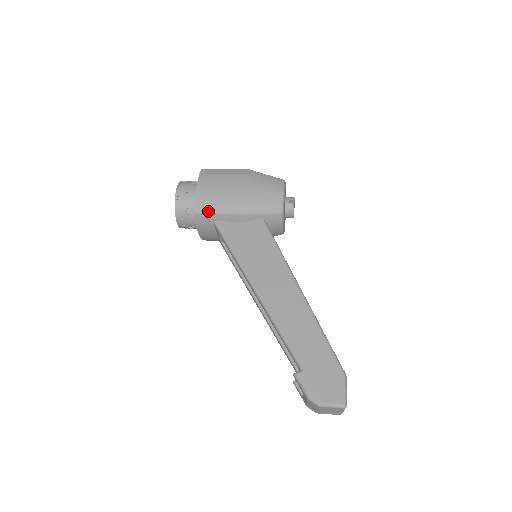
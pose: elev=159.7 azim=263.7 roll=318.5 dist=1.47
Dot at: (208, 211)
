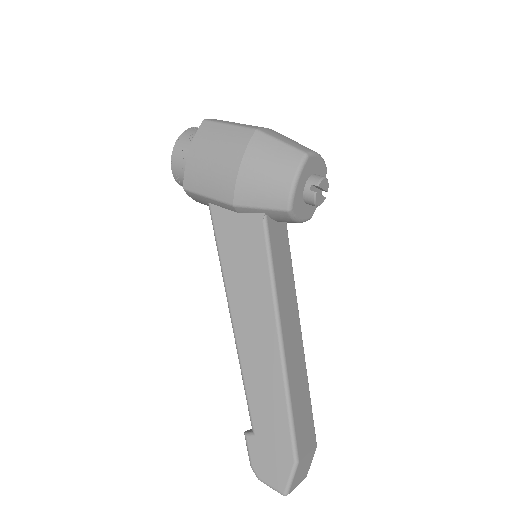
Dot at: (197, 192)
